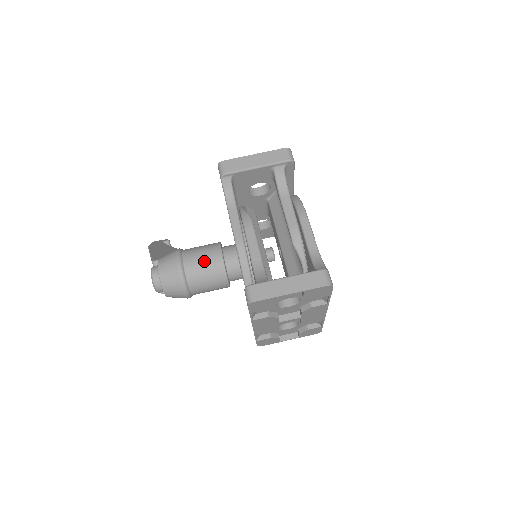
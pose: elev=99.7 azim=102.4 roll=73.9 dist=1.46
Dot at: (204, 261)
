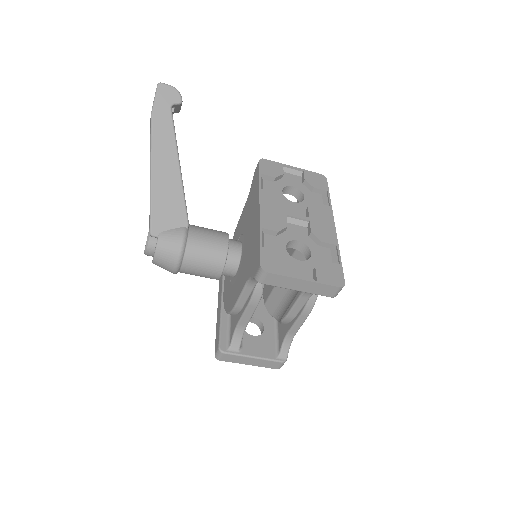
Dot at: (202, 273)
